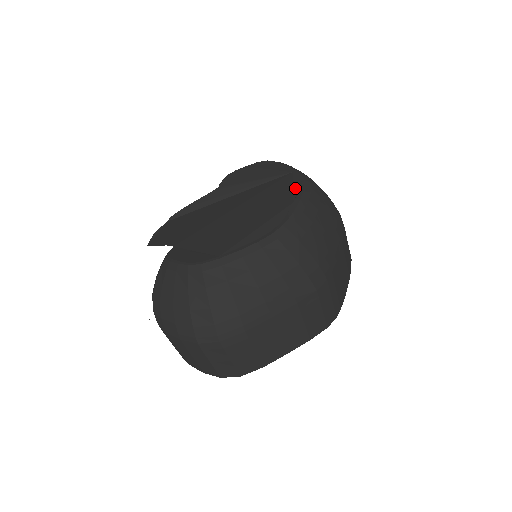
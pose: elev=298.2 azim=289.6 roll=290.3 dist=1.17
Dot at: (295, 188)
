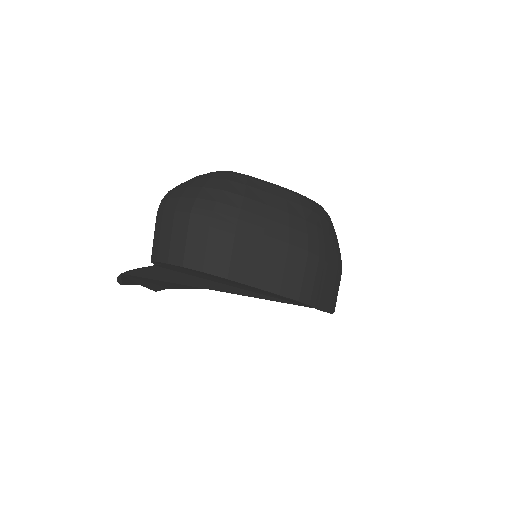
Dot at: occluded
